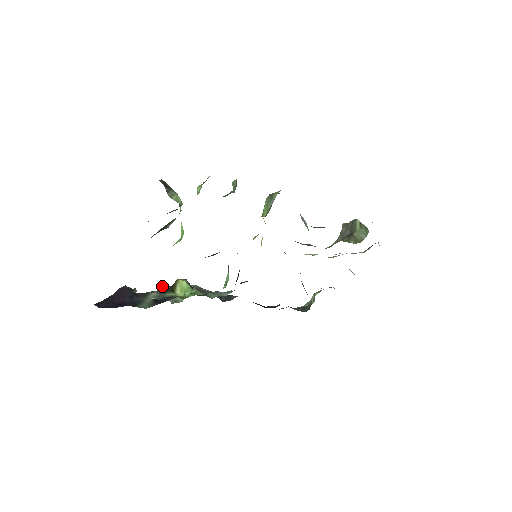
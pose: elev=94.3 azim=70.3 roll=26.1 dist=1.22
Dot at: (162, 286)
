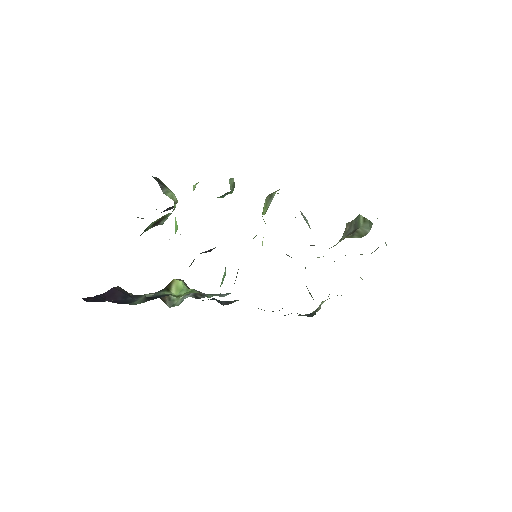
Dot at: occluded
